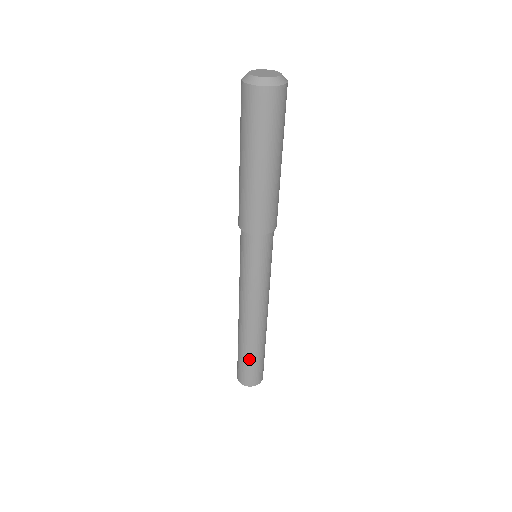
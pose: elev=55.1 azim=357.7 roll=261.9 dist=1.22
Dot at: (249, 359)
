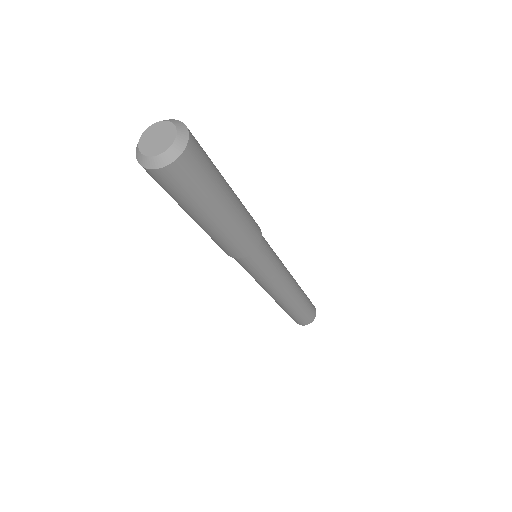
Dot at: (292, 314)
